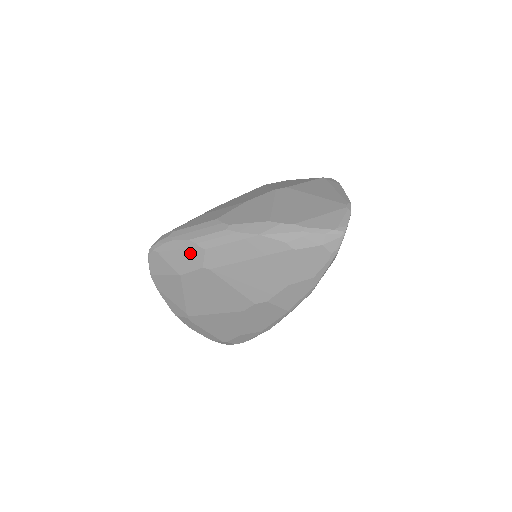
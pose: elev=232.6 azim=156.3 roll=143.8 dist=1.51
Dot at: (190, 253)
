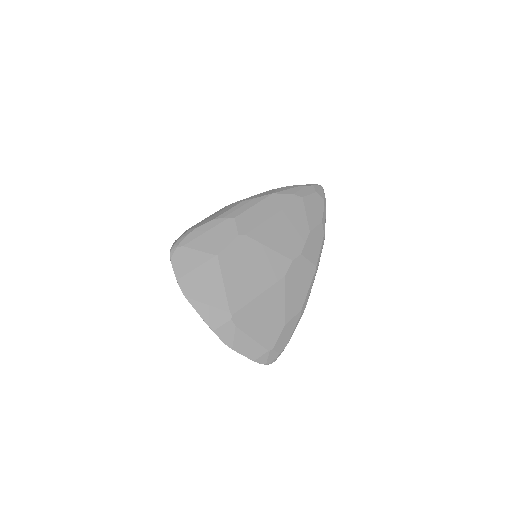
Dot at: (220, 228)
